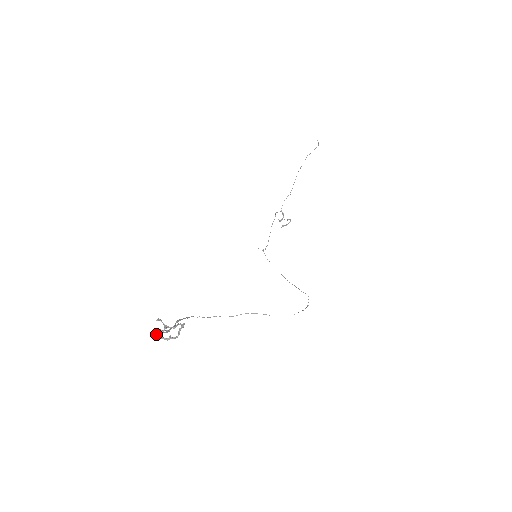
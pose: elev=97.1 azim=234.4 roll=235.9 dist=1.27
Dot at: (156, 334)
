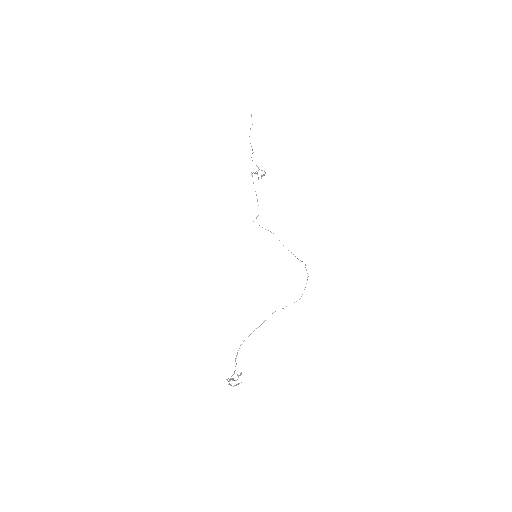
Dot at: (231, 385)
